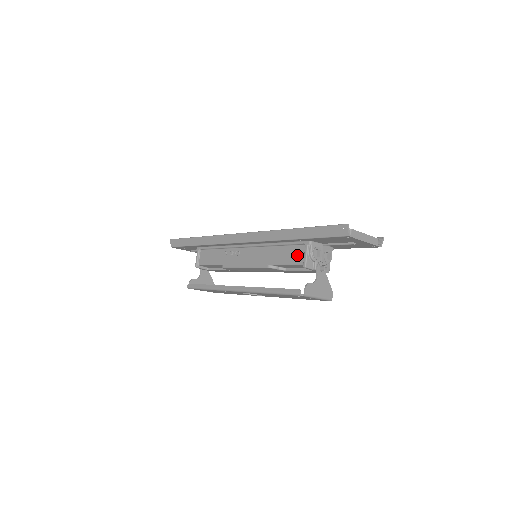
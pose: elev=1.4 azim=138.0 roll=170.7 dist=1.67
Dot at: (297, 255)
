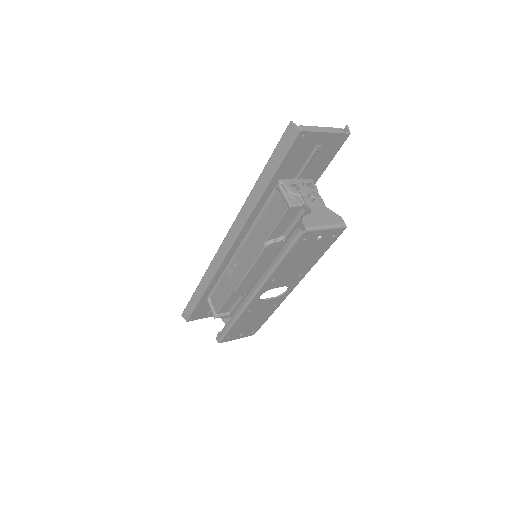
Dot at: (278, 206)
